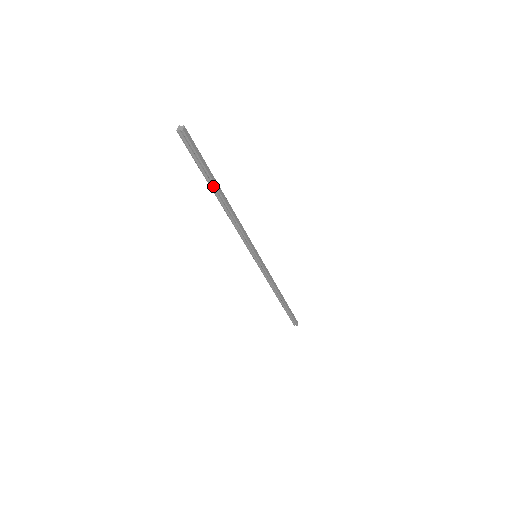
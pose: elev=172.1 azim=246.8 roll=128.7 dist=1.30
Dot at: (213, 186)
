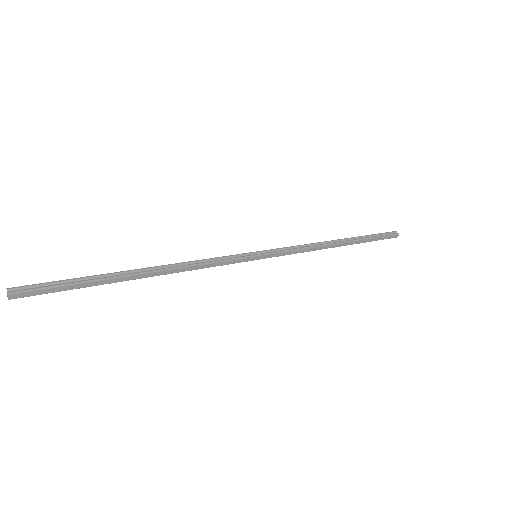
Dot at: (115, 279)
